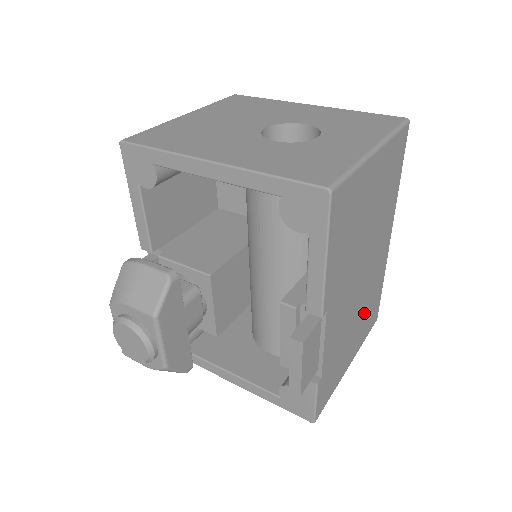
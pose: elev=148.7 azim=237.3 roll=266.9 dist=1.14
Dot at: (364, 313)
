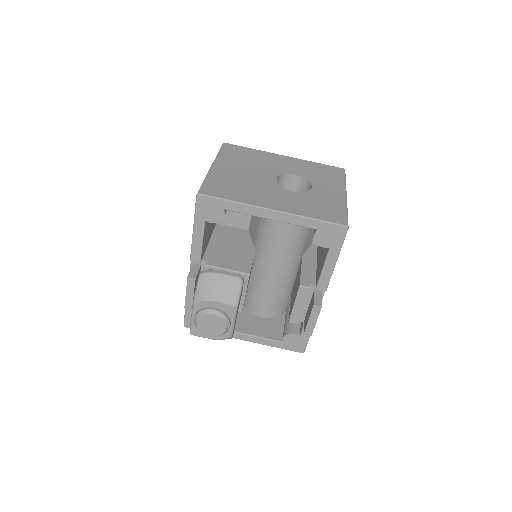
Dot at: occluded
